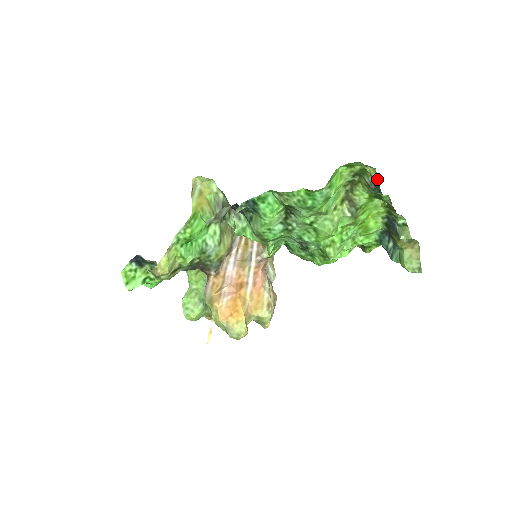
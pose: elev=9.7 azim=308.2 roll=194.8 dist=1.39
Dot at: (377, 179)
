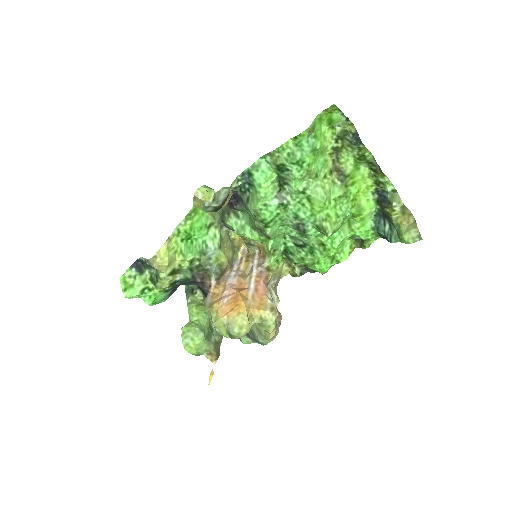
Dot at: (357, 133)
